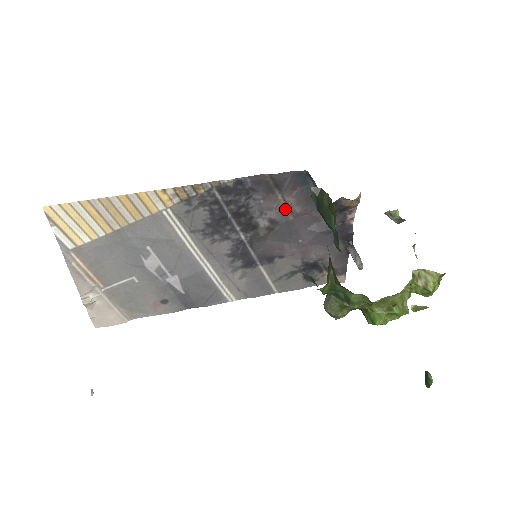
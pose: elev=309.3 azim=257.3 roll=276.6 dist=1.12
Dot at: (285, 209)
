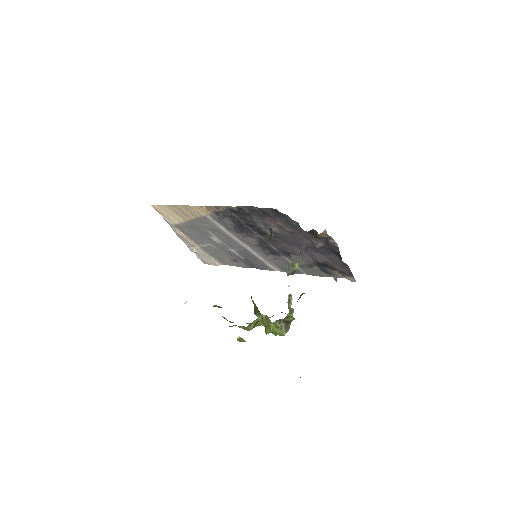
Dot at: (280, 227)
